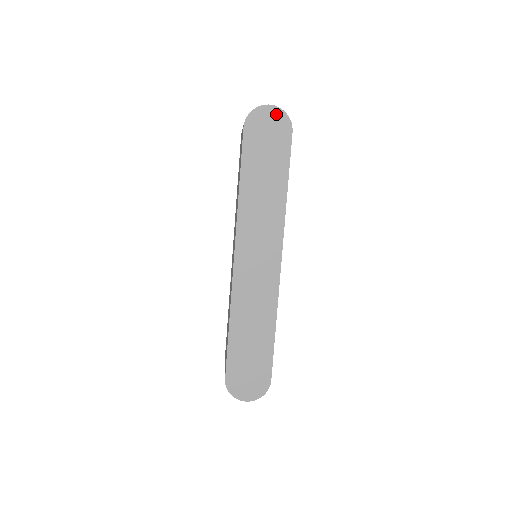
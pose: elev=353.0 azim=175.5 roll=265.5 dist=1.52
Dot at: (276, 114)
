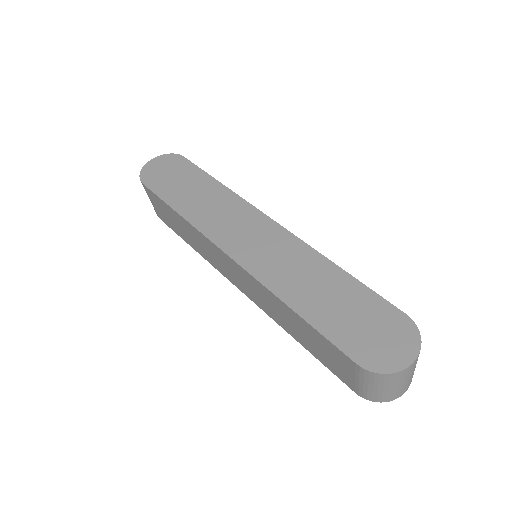
Dot at: (161, 160)
